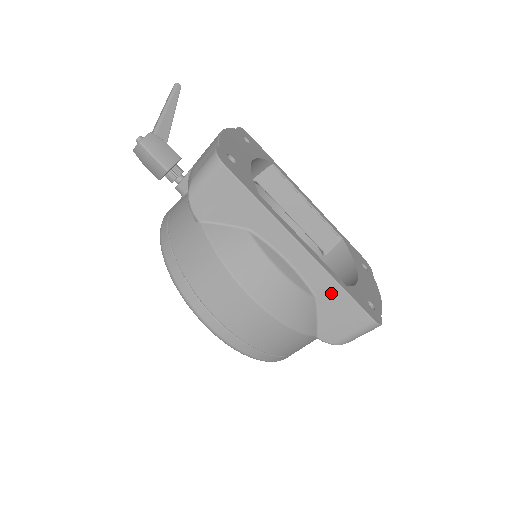
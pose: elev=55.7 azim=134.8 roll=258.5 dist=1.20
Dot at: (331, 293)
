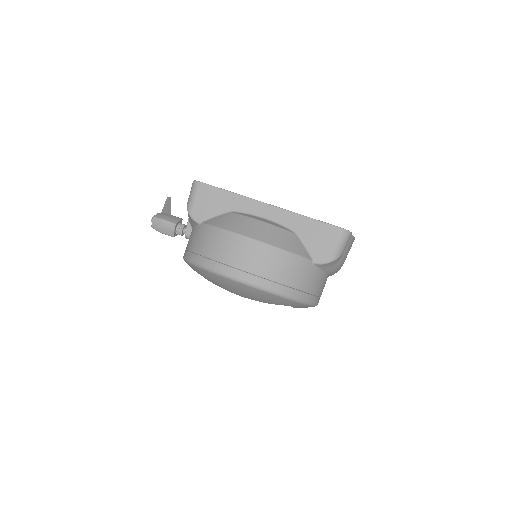
Dot at: (303, 224)
